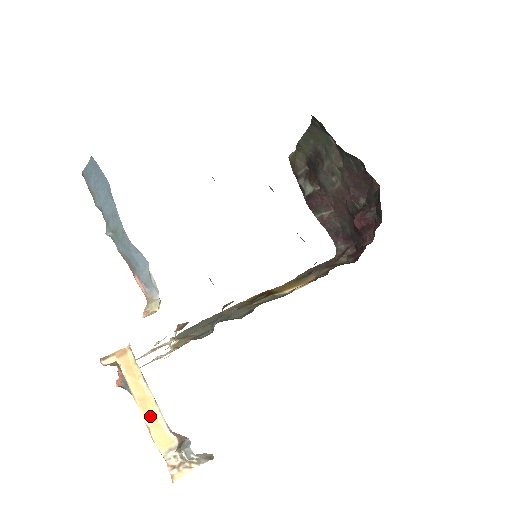
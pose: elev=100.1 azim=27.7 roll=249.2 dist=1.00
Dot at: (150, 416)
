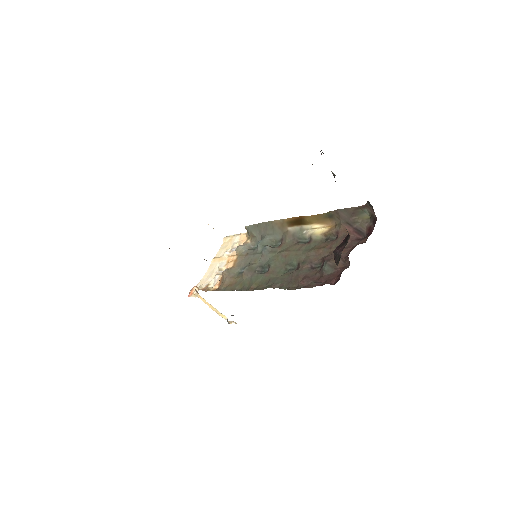
Dot at: (215, 310)
